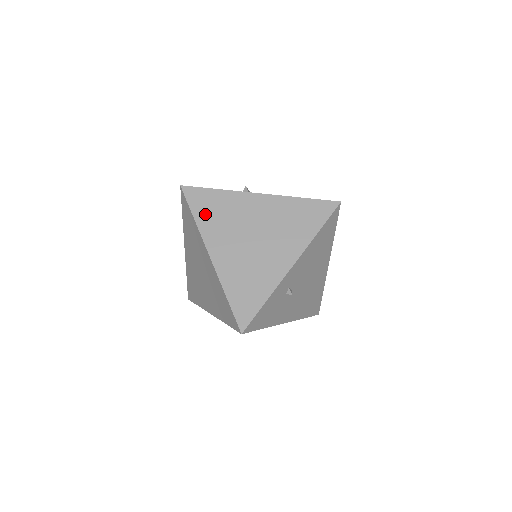
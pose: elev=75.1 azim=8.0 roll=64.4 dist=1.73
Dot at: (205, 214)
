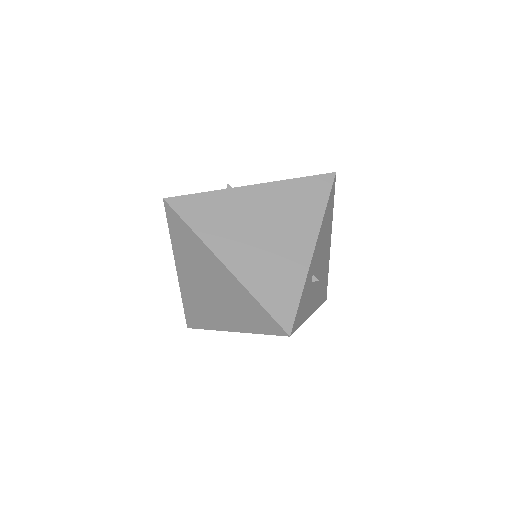
Dot at: (202, 222)
